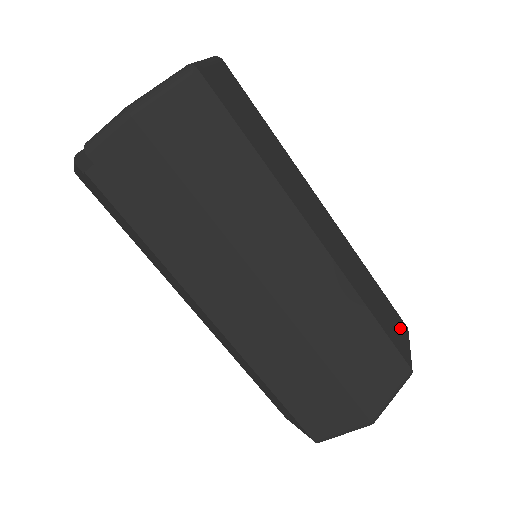
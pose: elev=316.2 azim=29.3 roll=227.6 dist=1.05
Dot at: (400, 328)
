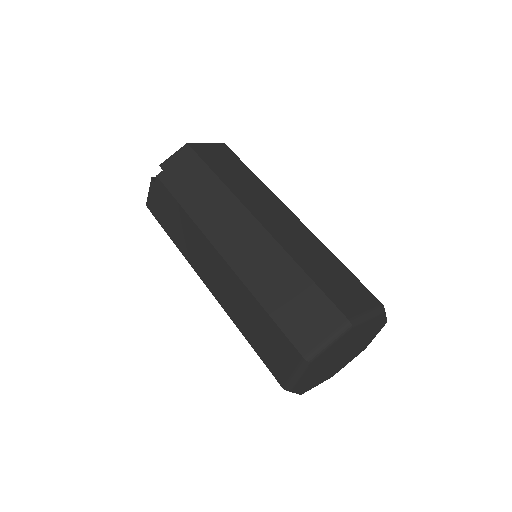
Dot at: occluded
